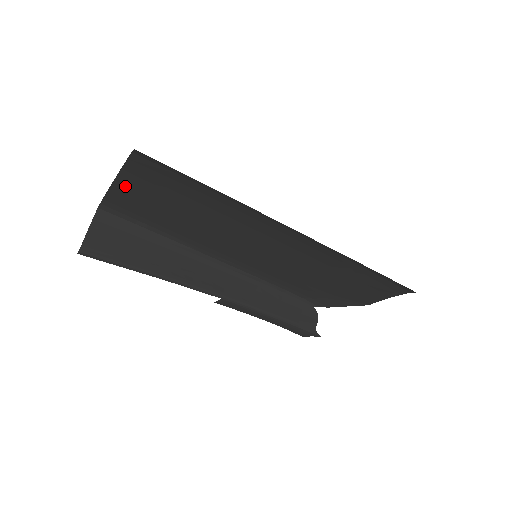
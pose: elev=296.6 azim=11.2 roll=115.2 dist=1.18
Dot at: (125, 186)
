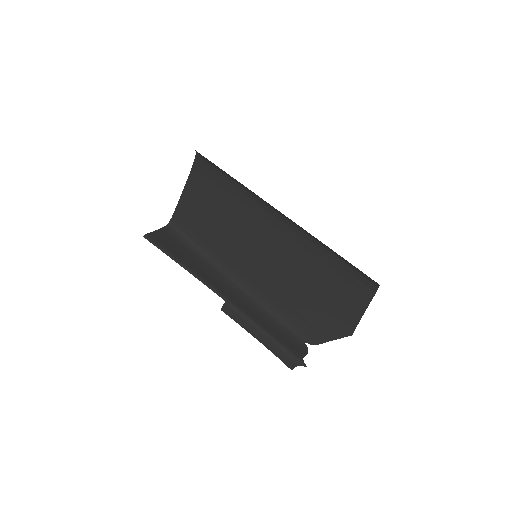
Dot at: (187, 198)
